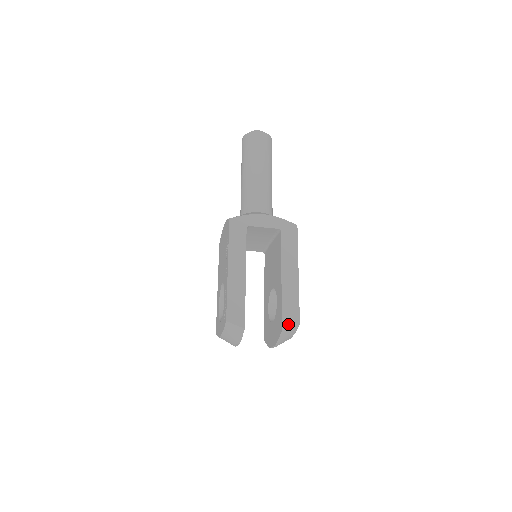
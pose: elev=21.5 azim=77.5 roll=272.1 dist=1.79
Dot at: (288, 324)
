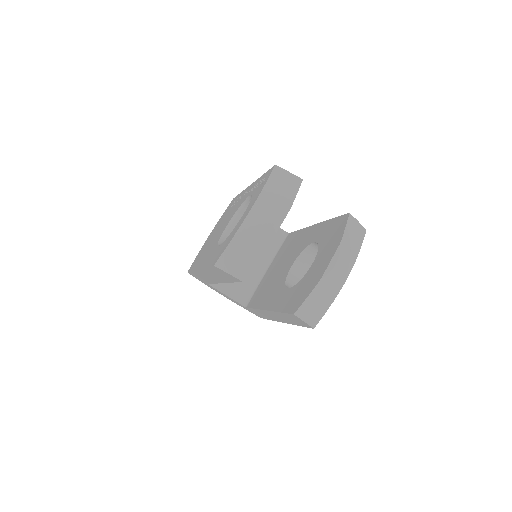
Dot at: occluded
